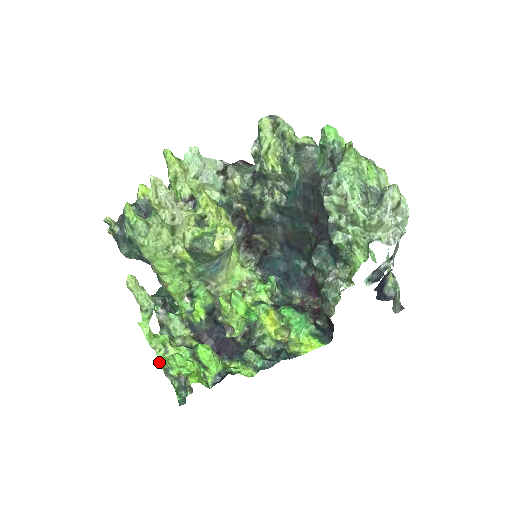
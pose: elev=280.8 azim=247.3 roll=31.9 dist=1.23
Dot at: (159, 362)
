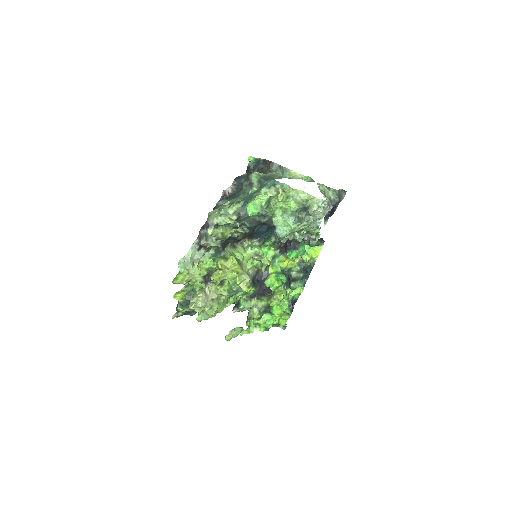
Dot at: occluded
